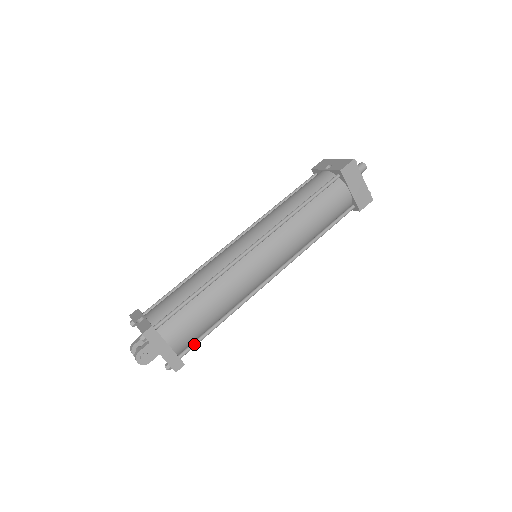
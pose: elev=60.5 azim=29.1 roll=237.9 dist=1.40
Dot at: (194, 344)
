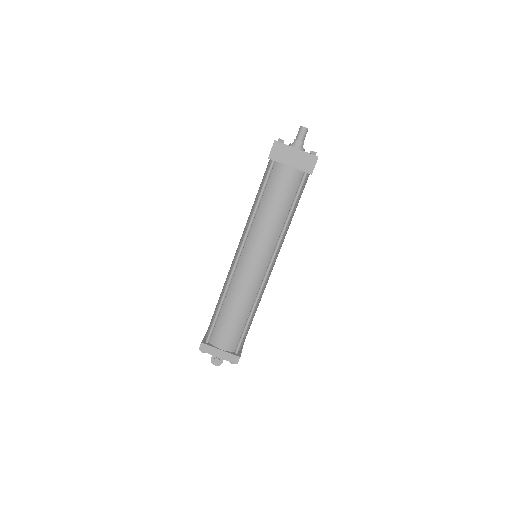
Dot at: (240, 341)
